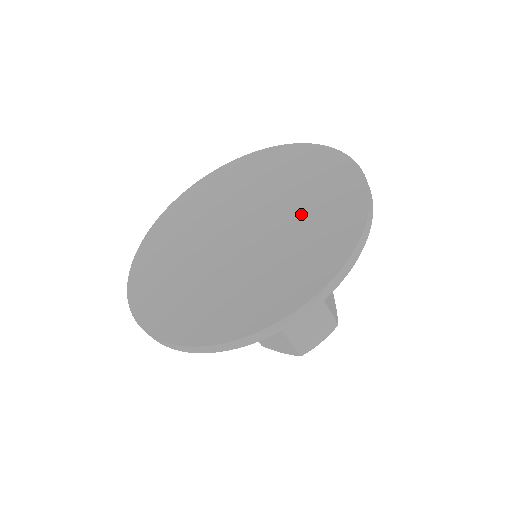
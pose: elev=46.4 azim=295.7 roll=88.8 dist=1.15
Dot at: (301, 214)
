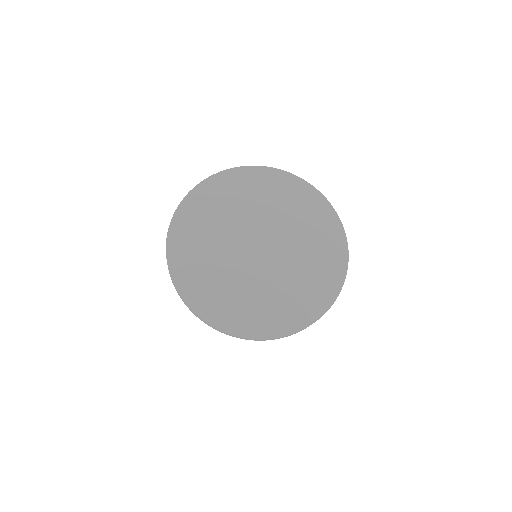
Dot at: (305, 259)
